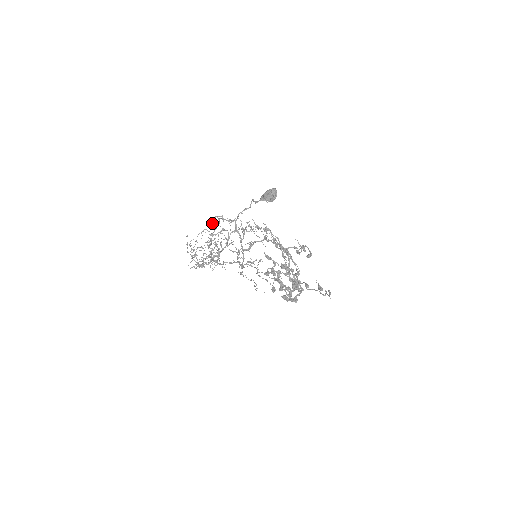
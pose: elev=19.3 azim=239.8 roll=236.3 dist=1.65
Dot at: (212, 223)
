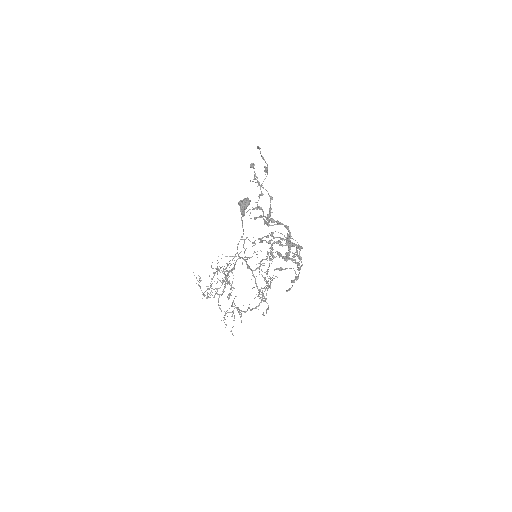
Dot at: occluded
